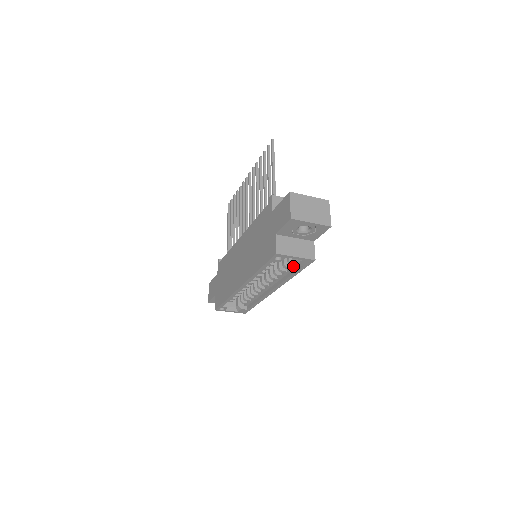
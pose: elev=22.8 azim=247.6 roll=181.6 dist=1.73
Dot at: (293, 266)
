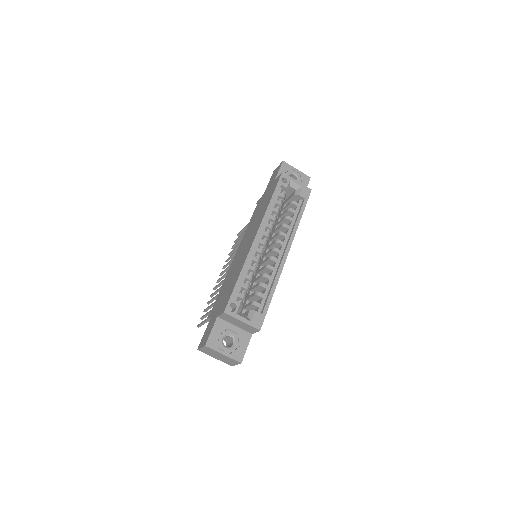
Dot at: (296, 208)
